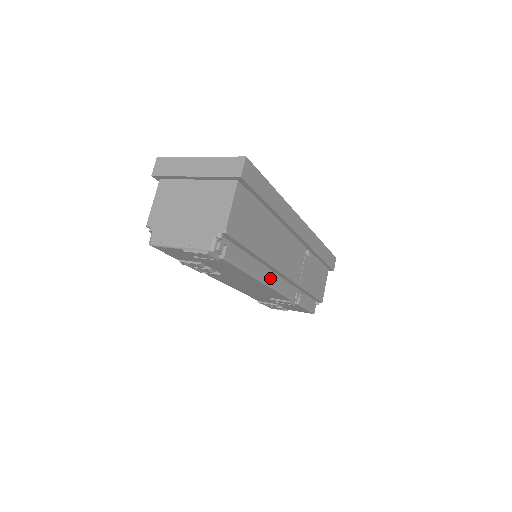
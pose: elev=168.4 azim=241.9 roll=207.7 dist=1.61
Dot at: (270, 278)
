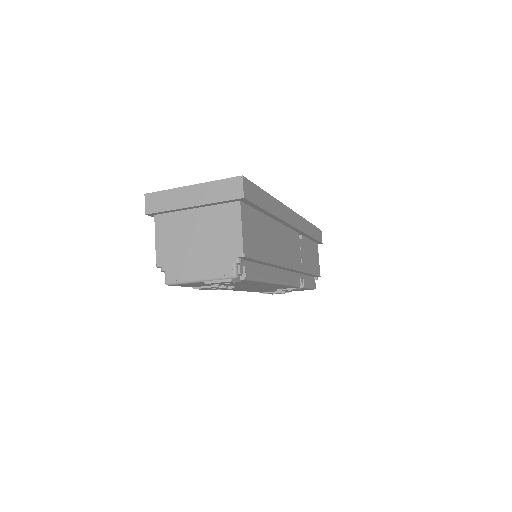
Dot at: (280, 276)
